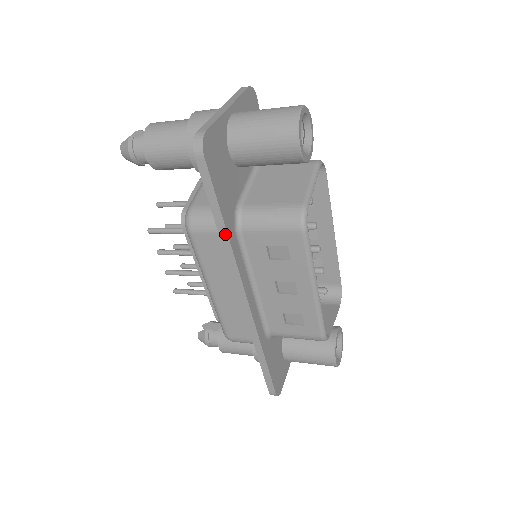
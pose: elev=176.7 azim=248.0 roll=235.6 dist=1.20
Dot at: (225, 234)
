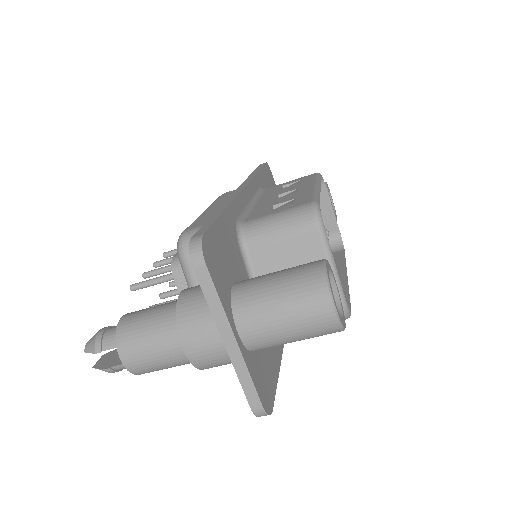
Dot at: (255, 173)
